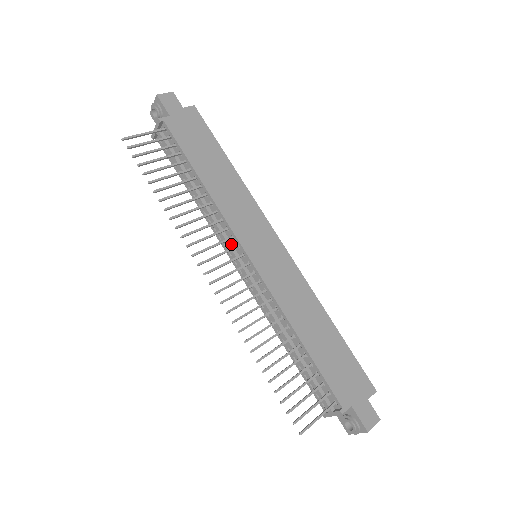
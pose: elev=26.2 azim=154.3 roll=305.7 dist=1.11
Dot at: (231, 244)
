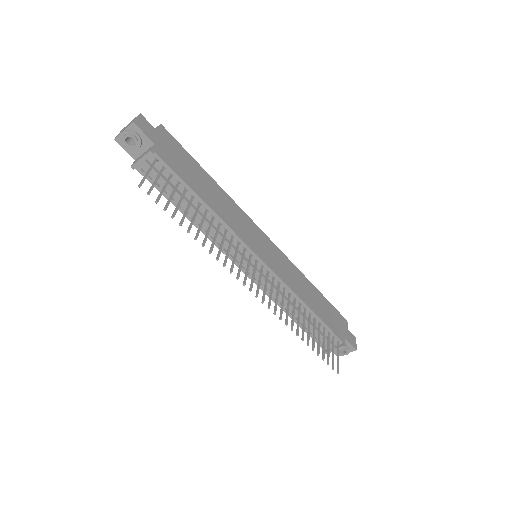
Dot at: occluded
